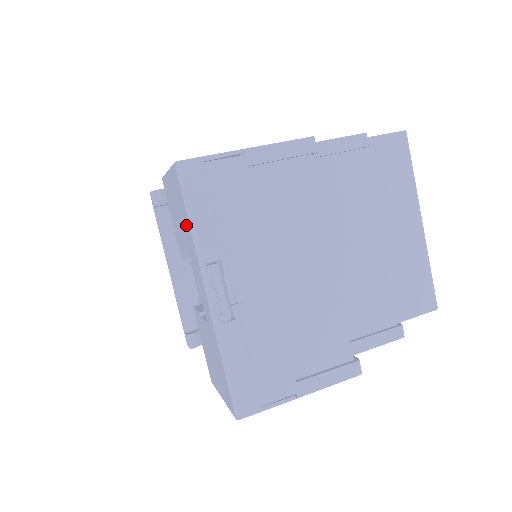
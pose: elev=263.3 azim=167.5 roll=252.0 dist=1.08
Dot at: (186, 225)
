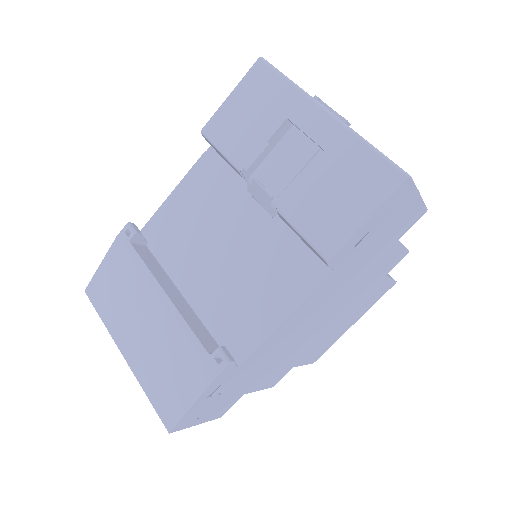
Dot at: (278, 92)
